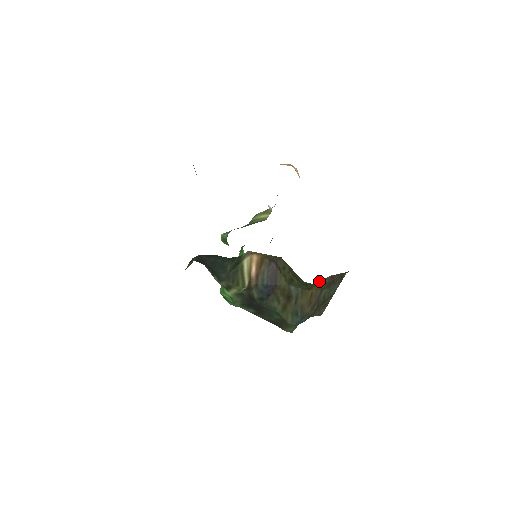
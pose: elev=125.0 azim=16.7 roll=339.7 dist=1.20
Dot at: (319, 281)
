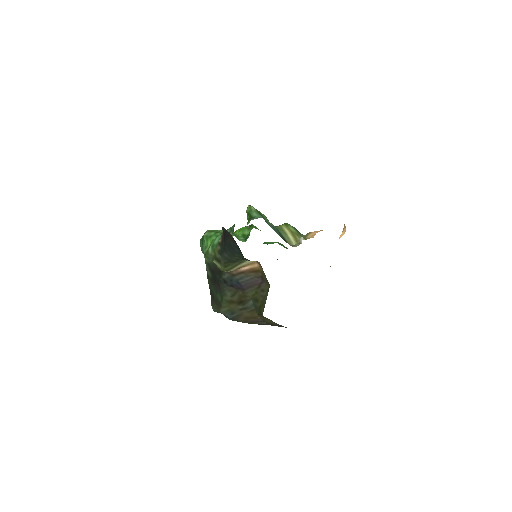
Dot at: occluded
